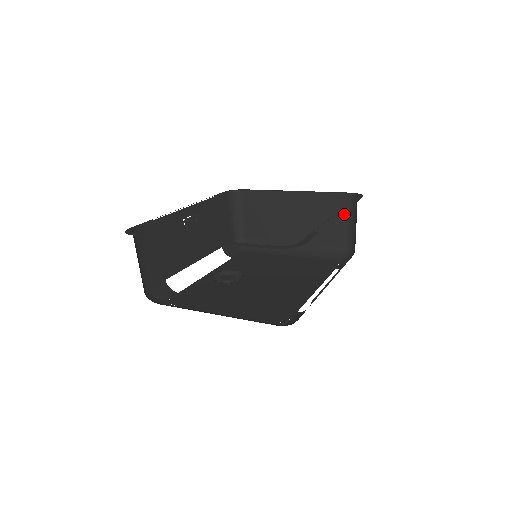
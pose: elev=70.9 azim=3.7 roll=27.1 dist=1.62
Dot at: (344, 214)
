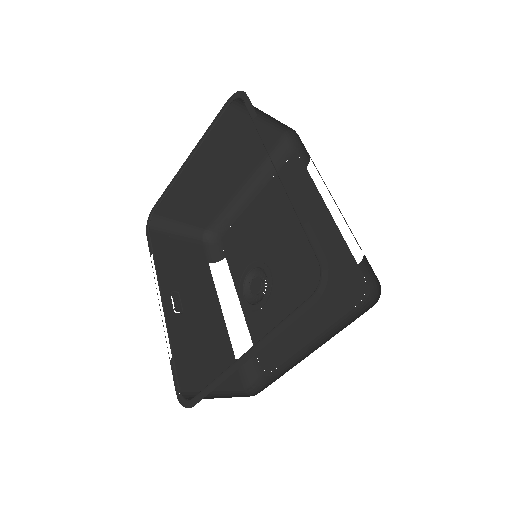
Dot at: (247, 120)
